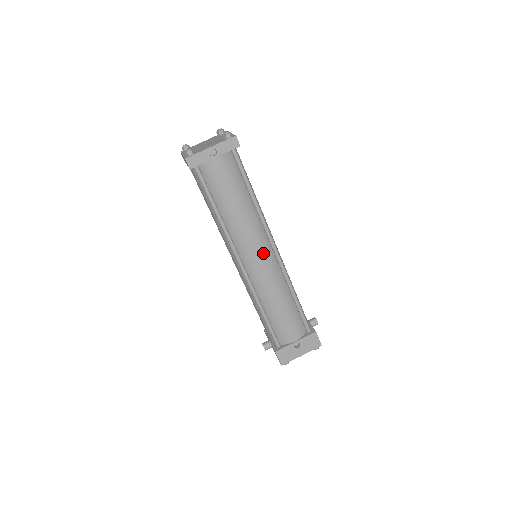
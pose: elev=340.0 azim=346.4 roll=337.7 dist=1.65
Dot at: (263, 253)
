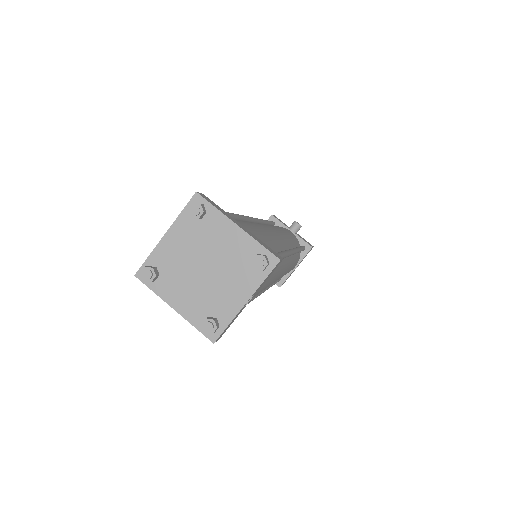
Dot at: (283, 270)
